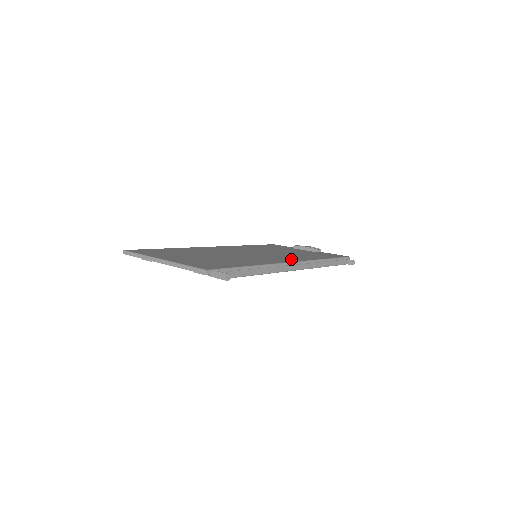
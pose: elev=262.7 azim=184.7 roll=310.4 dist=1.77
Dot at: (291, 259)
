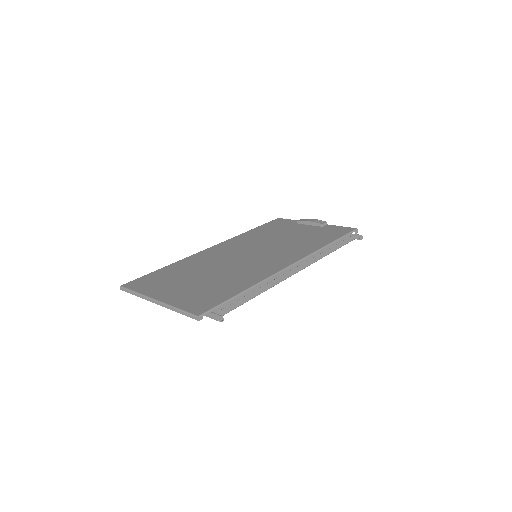
Dot at: (291, 257)
